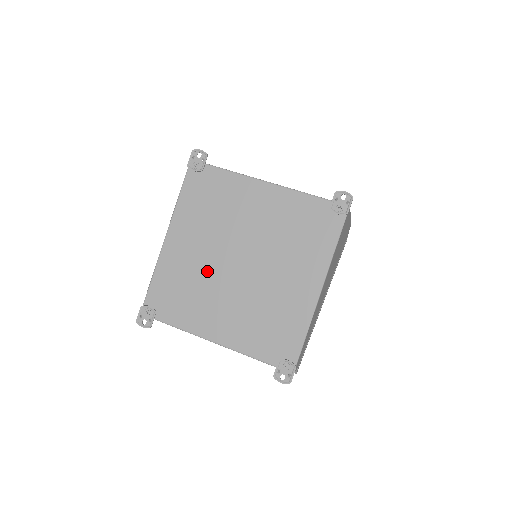
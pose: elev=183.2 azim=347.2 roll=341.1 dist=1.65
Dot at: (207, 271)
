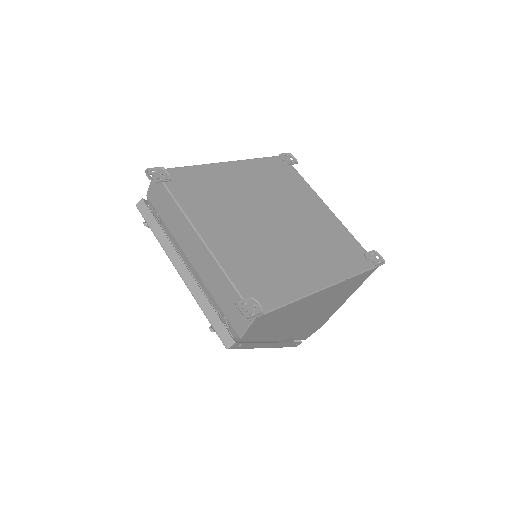
Dot at: (241, 201)
